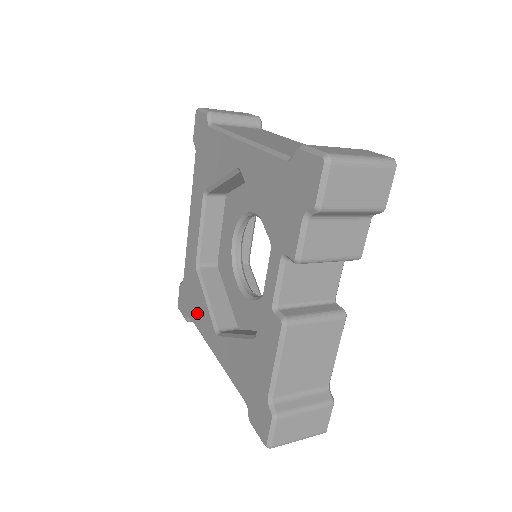
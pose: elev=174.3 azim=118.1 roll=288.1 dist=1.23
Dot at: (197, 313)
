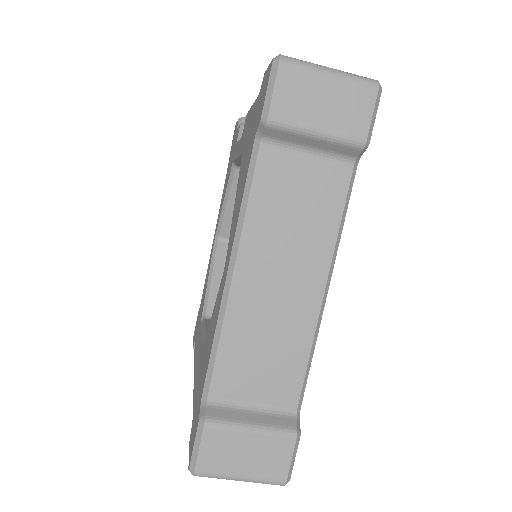
Dot at: (208, 350)
